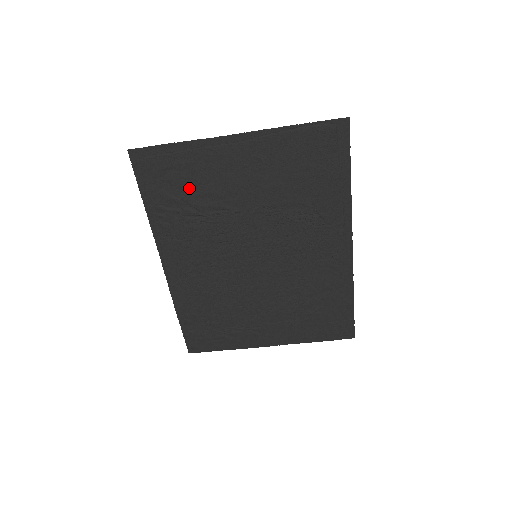
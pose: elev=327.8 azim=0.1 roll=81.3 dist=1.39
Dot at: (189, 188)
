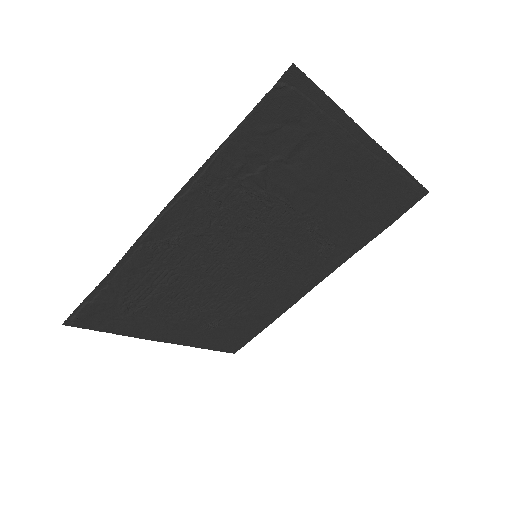
Dot at: (290, 156)
